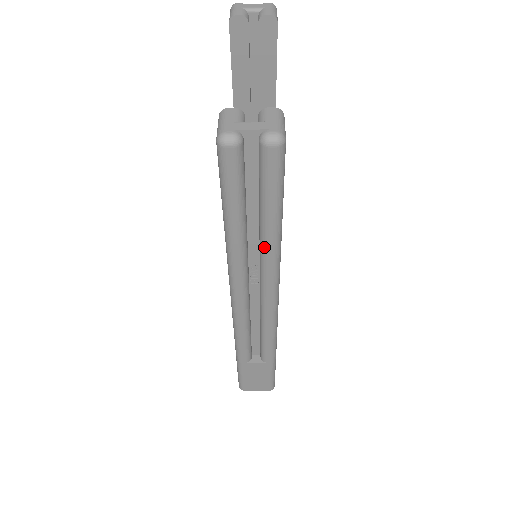
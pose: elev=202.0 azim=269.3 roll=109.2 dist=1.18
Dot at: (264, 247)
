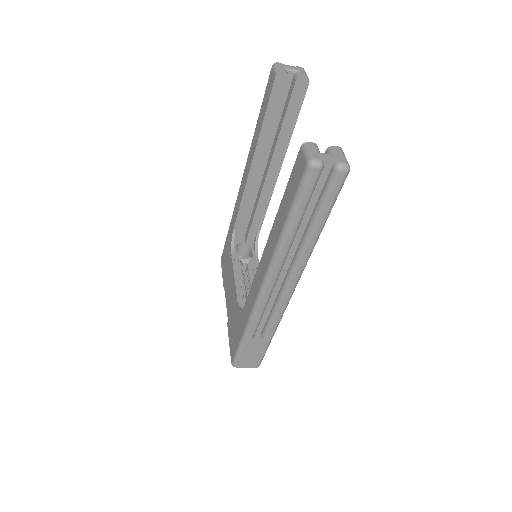
Dot at: (307, 242)
